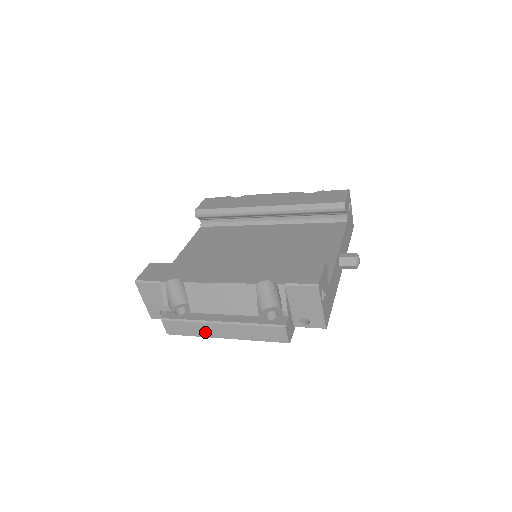
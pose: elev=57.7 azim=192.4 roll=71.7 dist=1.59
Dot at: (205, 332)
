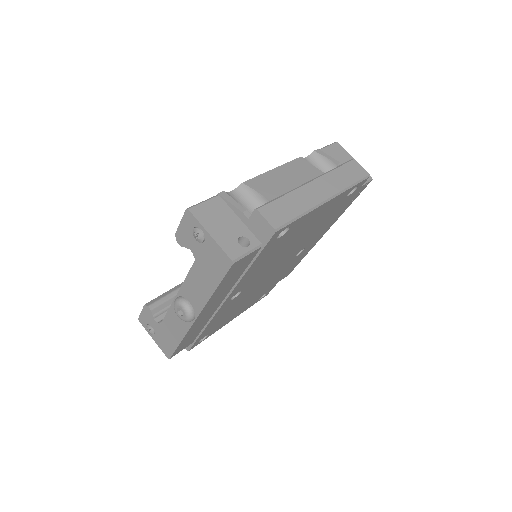
Dot at: (307, 201)
